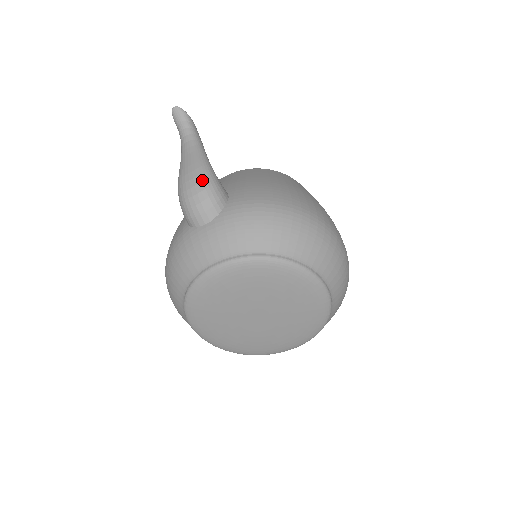
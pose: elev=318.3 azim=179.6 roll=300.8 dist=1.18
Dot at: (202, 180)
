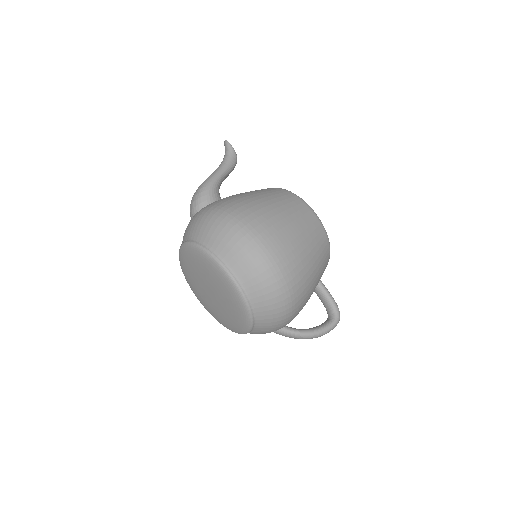
Dot at: (199, 189)
